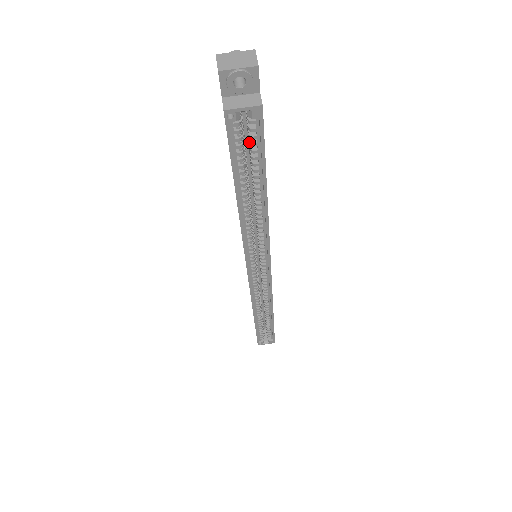
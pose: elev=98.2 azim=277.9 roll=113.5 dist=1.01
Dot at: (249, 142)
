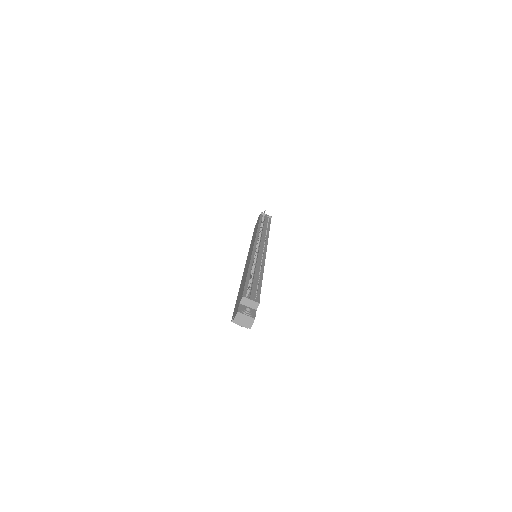
Dot at: occluded
